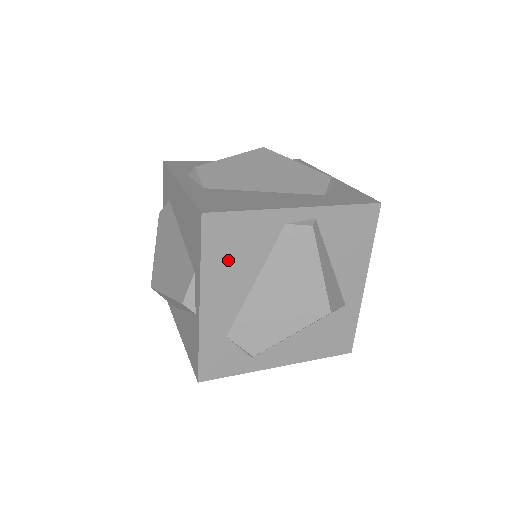
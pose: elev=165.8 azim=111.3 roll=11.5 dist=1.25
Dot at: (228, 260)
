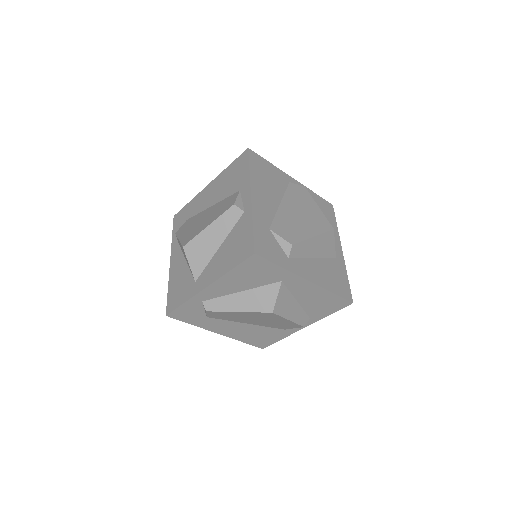
Dot at: (264, 180)
